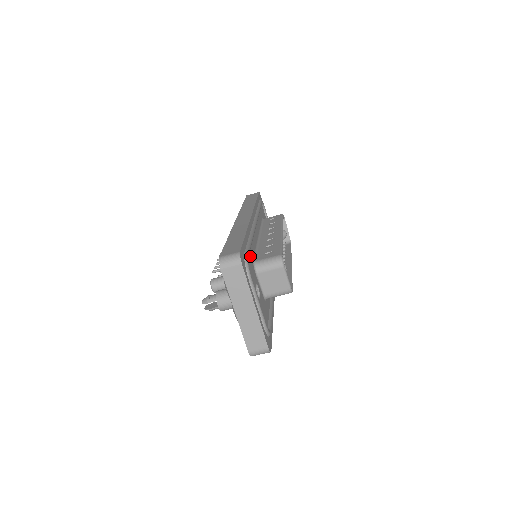
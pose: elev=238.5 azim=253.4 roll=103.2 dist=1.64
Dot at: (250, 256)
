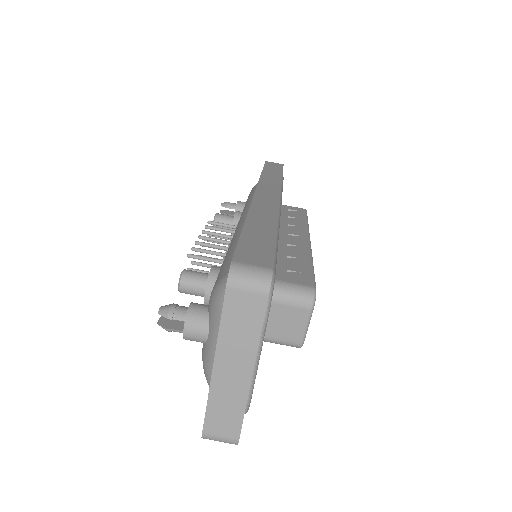
Dot at: occluded
